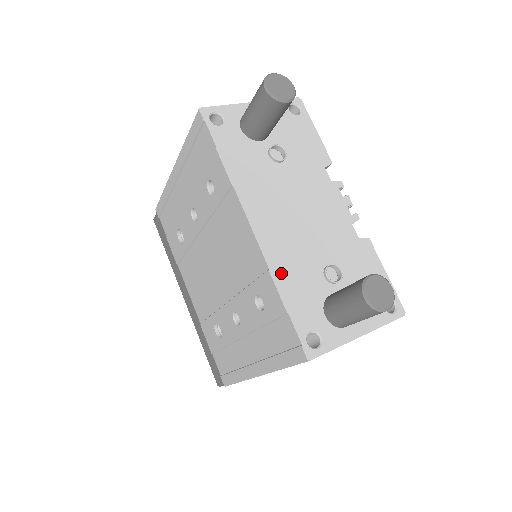
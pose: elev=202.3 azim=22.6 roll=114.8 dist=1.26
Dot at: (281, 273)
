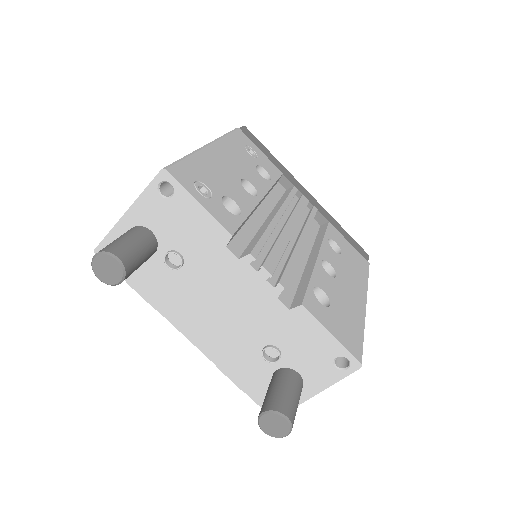
Dot at: (227, 366)
